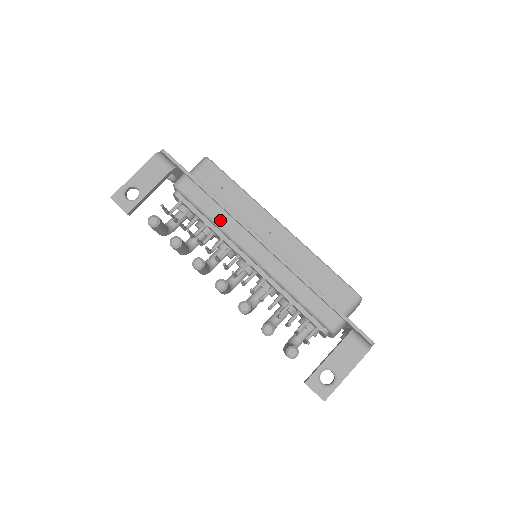
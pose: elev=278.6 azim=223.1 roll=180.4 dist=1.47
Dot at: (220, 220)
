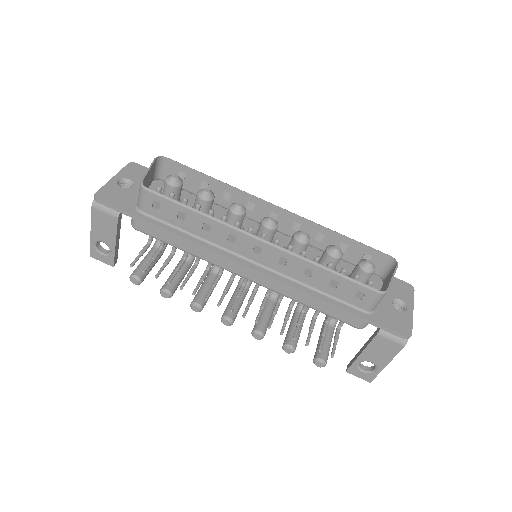
Dot at: (195, 252)
